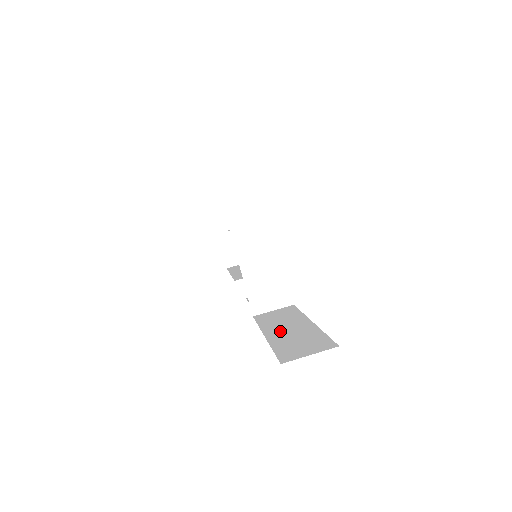
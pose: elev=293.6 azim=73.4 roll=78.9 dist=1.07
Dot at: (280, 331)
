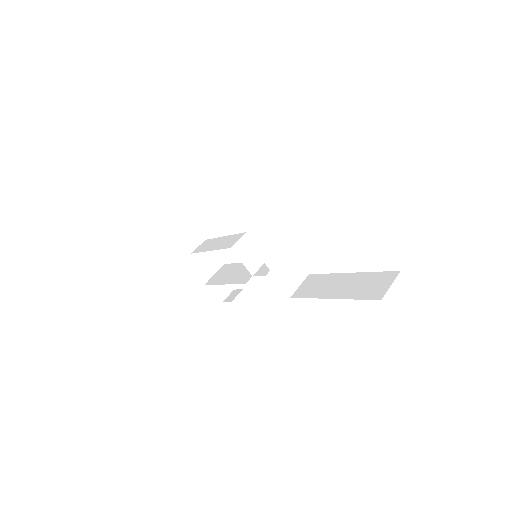
Dot at: (337, 290)
